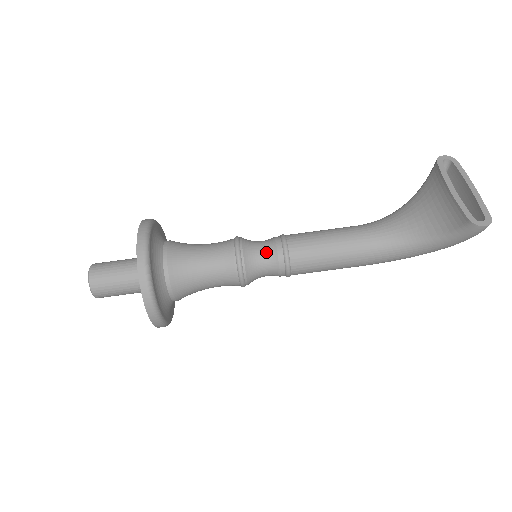
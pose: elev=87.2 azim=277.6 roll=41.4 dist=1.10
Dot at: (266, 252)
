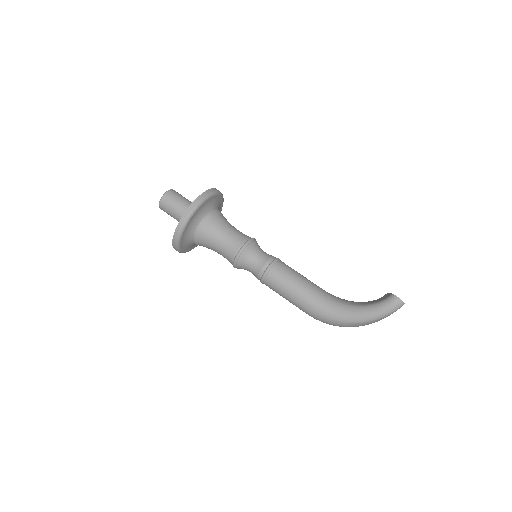
Dot at: (266, 253)
